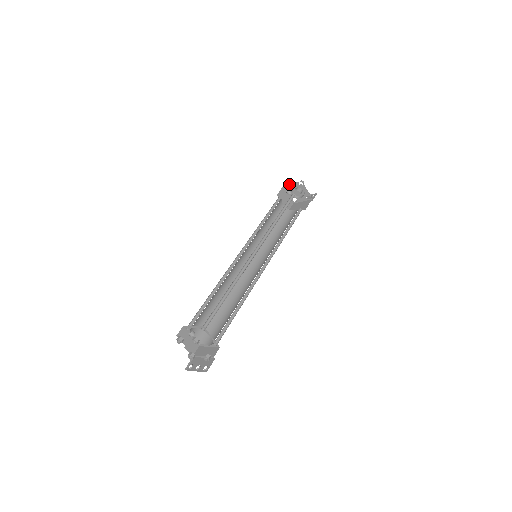
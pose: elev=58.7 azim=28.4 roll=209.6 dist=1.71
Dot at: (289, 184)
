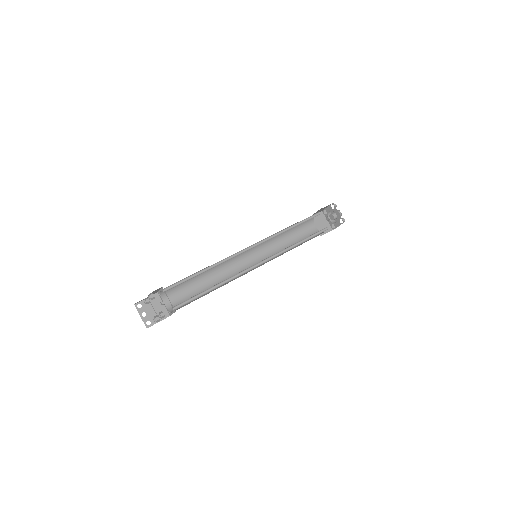
Dot at: (336, 209)
